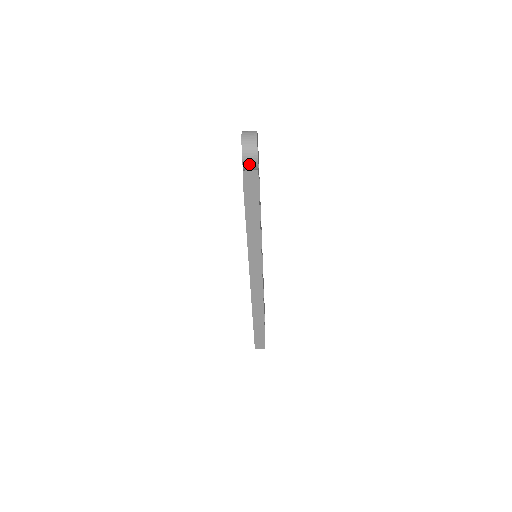
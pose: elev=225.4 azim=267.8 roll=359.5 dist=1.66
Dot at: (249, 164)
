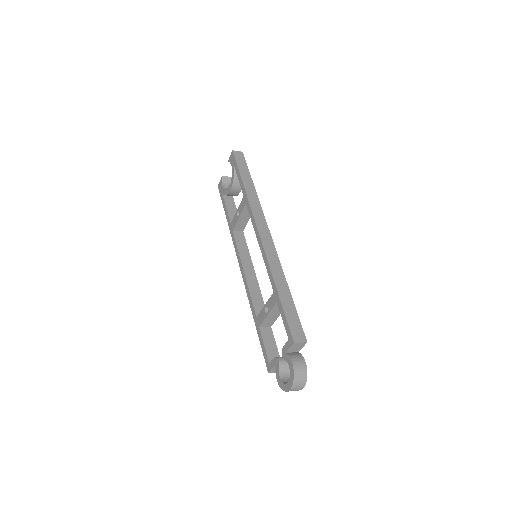
Dot at: occluded
